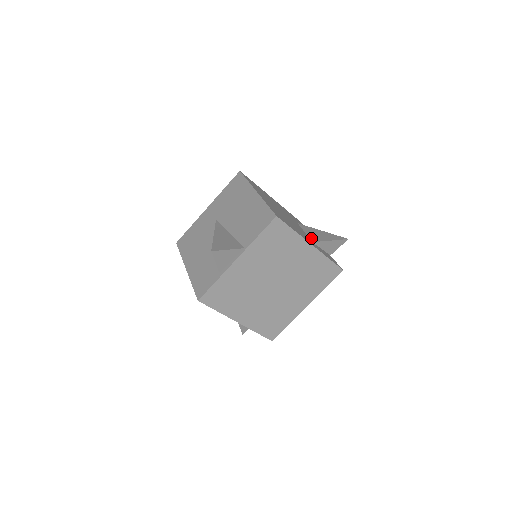
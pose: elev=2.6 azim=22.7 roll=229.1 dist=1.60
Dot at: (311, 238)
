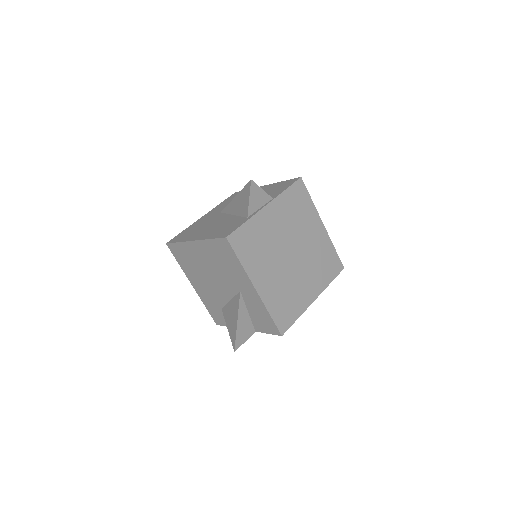
Dot at: occluded
